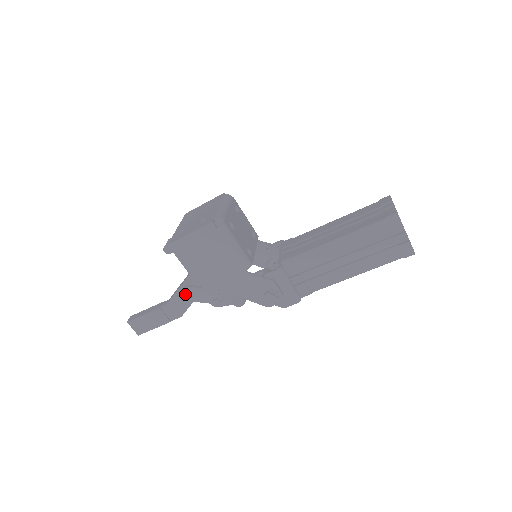
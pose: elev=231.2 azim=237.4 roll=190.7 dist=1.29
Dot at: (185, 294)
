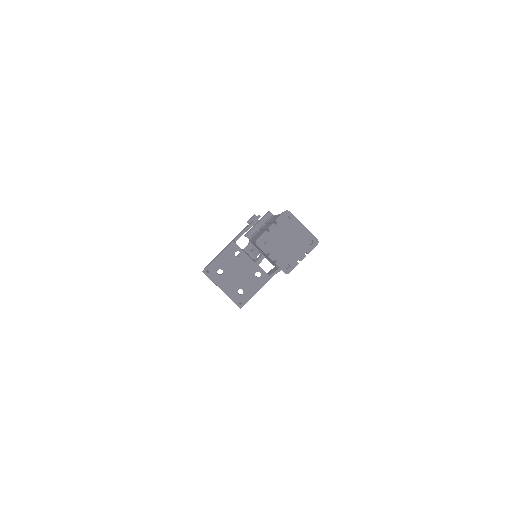
Dot at: occluded
